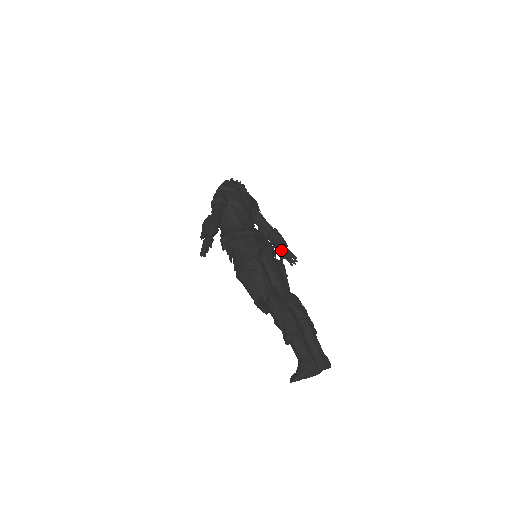
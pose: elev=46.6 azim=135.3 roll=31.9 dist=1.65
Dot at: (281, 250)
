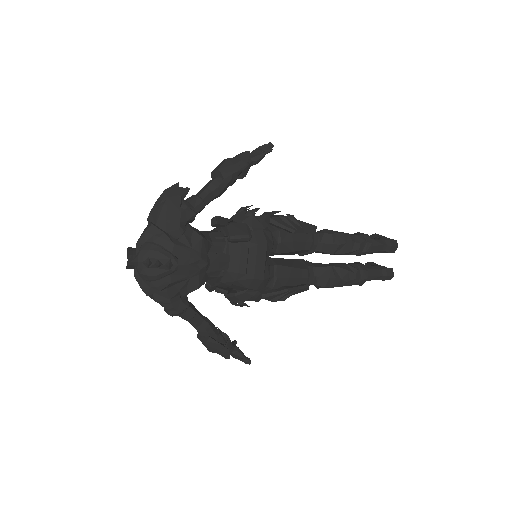
Dot at: occluded
